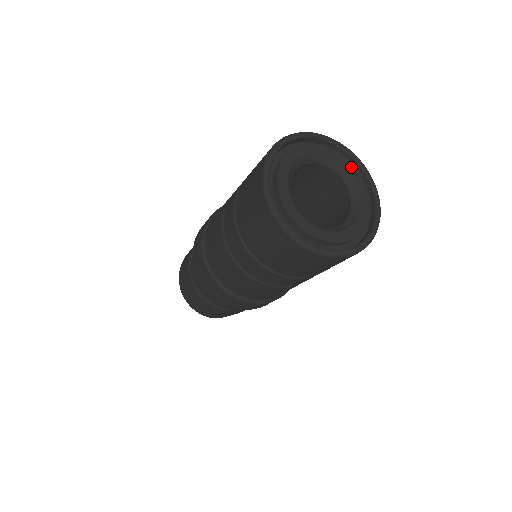
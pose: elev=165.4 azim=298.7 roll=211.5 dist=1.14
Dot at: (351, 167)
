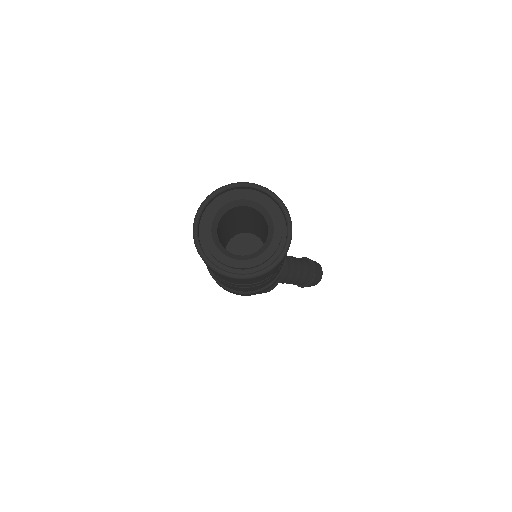
Dot at: (273, 211)
